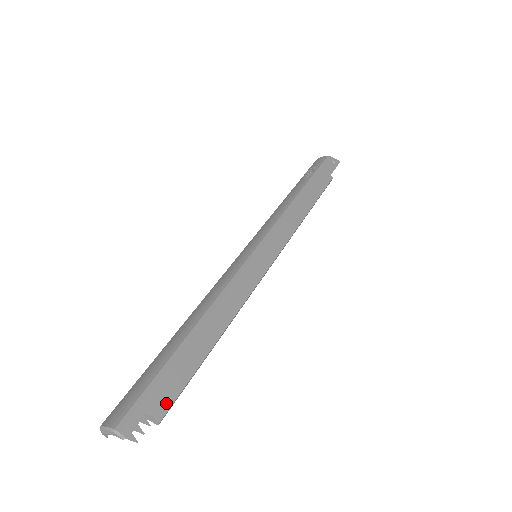
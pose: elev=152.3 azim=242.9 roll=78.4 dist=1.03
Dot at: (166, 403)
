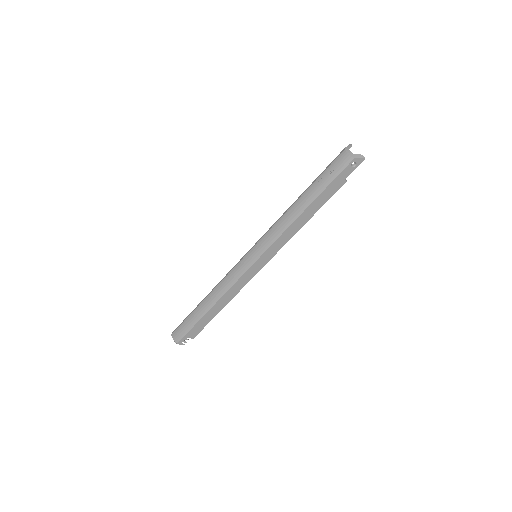
Dot at: (196, 333)
